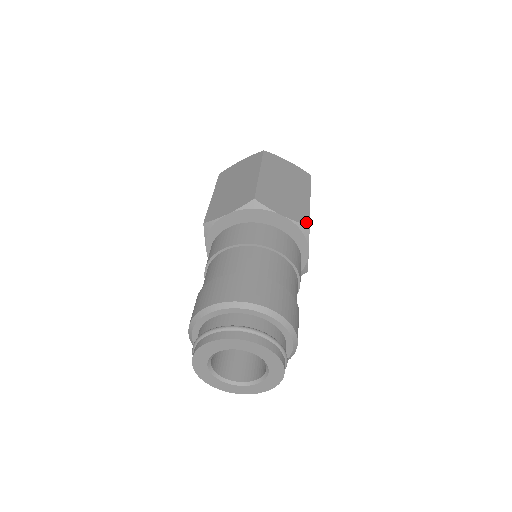
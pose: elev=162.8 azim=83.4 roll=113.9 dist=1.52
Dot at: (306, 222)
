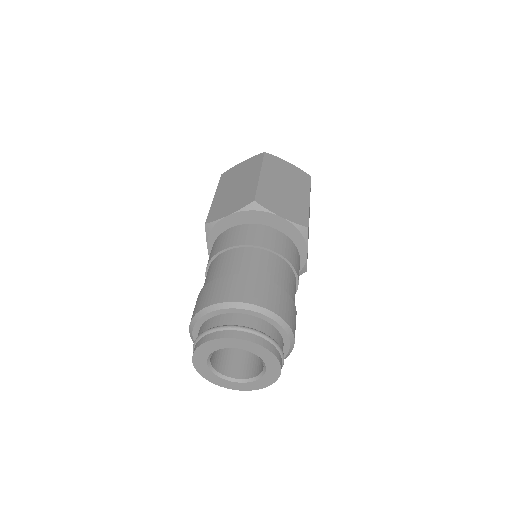
Dot at: (305, 223)
